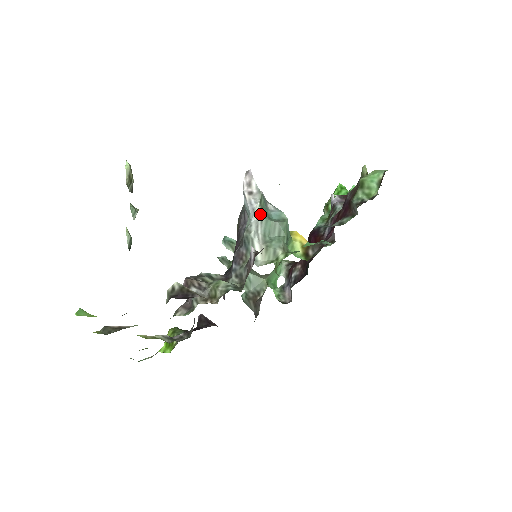
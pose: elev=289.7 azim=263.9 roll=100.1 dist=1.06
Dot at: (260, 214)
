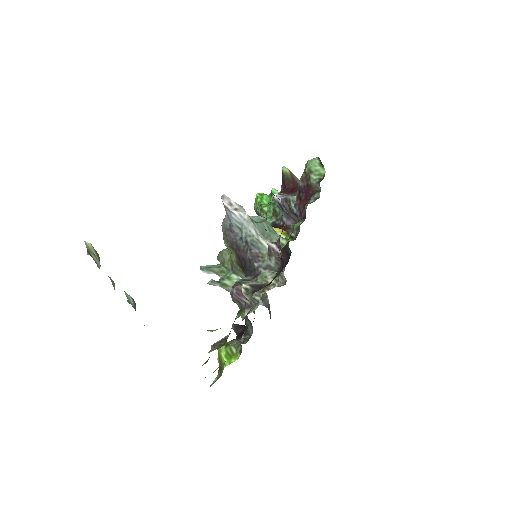
Dot at: (251, 221)
